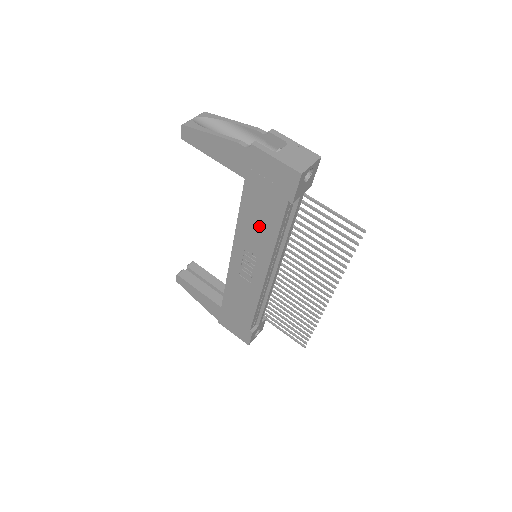
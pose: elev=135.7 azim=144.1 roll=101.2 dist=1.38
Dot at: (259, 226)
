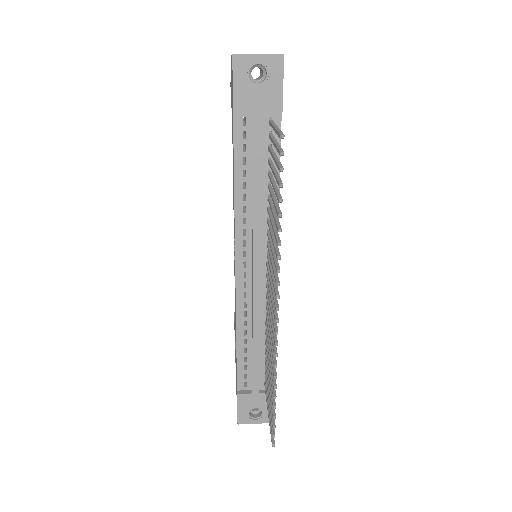
Dot at: (233, 177)
